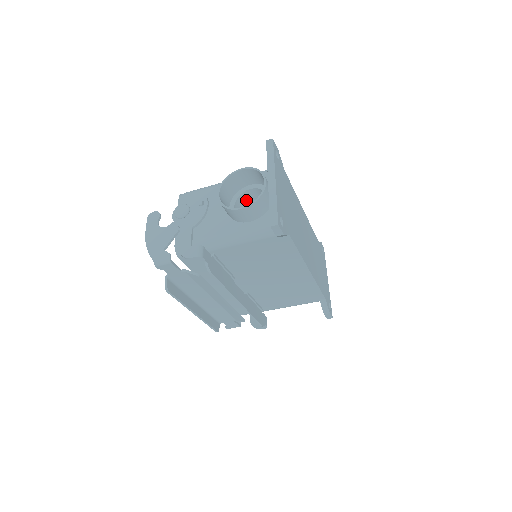
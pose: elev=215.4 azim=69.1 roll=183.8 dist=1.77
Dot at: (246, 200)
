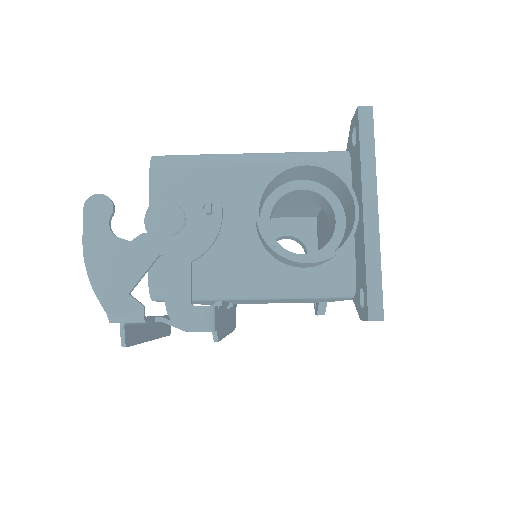
Dot at: (283, 200)
